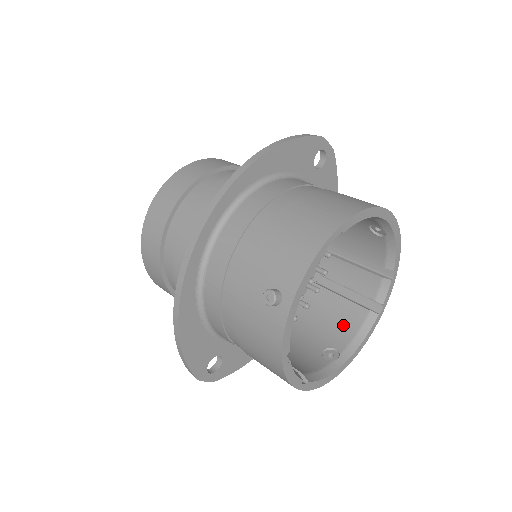
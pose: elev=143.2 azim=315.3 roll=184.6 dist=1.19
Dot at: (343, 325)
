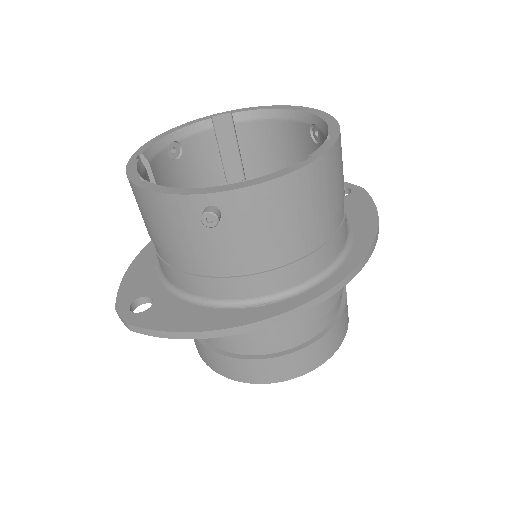
Dot at: occluded
